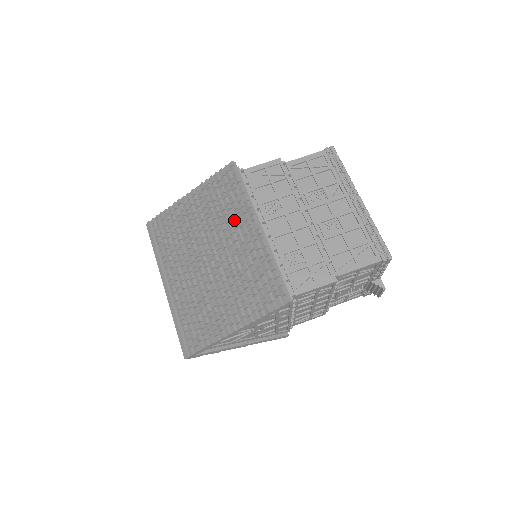
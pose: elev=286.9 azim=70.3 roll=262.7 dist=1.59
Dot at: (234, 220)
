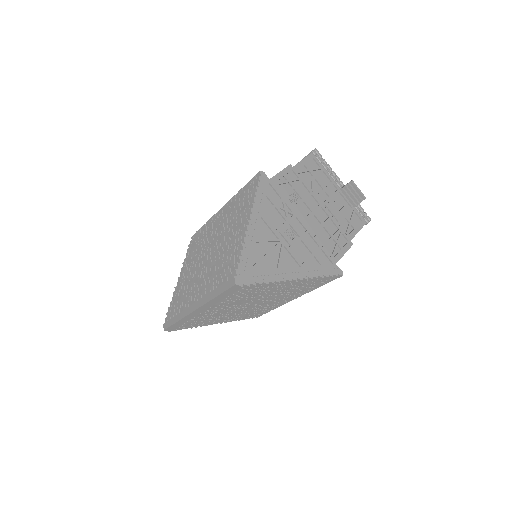
Dot at: (209, 230)
